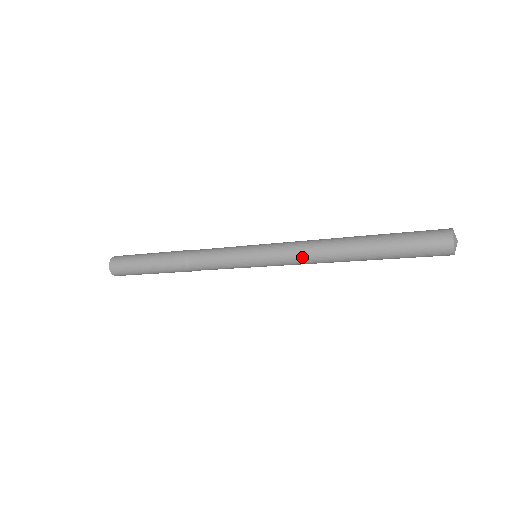
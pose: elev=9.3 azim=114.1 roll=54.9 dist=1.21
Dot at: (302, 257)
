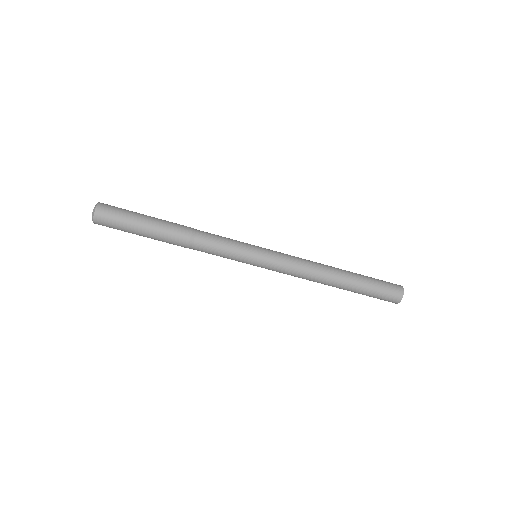
Dot at: (302, 262)
